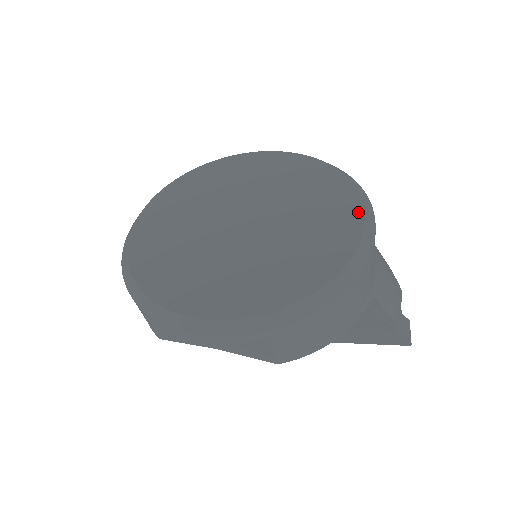
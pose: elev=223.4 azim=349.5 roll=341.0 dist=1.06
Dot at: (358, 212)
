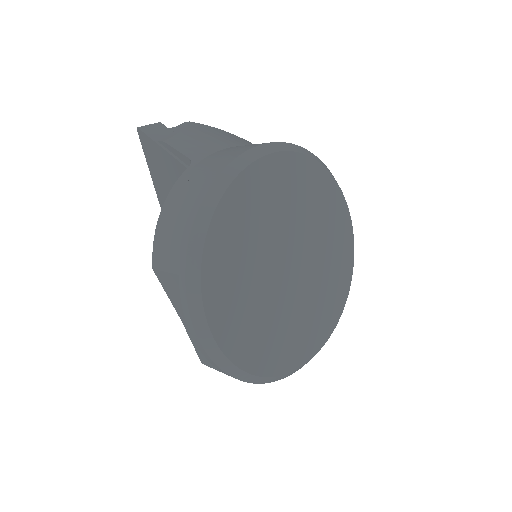
Dot at: (331, 329)
